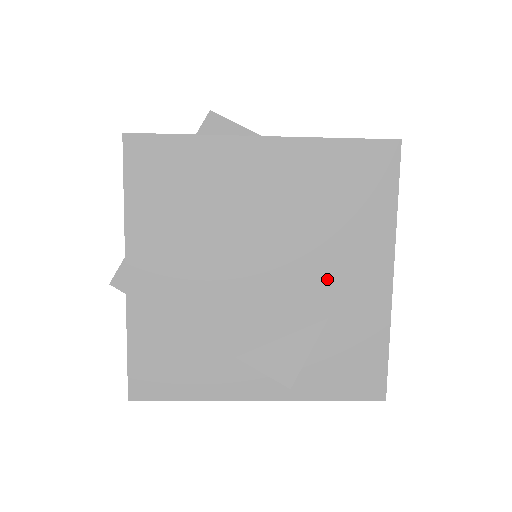
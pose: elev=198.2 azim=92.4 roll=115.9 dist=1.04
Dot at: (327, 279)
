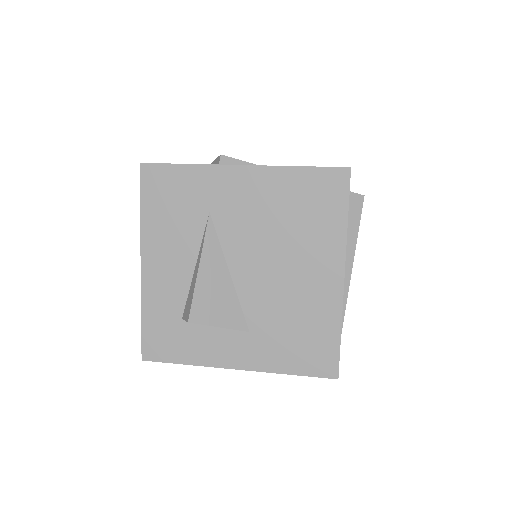
Dot at: occluded
